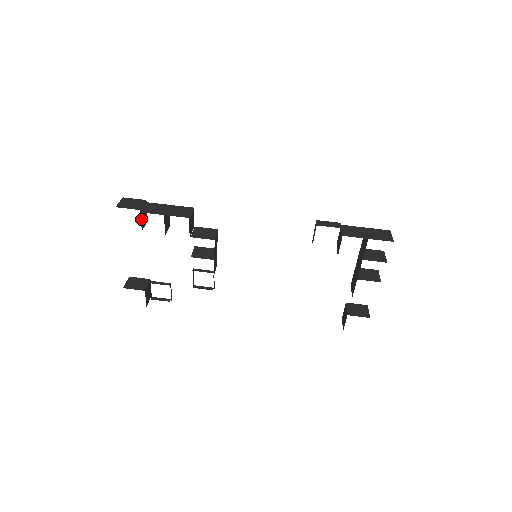
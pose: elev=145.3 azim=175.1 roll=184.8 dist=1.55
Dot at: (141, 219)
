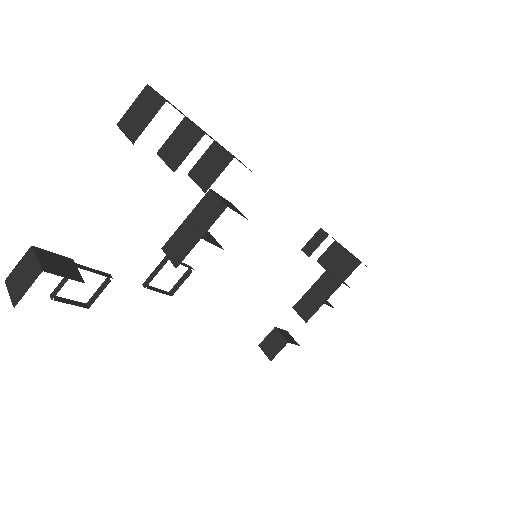
Dot at: (184, 146)
